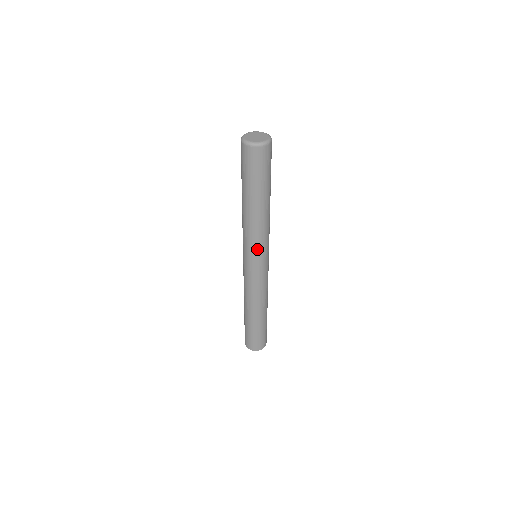
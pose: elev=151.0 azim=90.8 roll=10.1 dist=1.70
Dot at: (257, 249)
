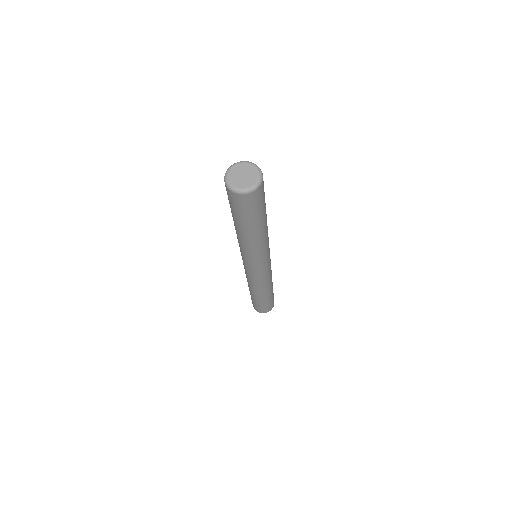
Dot at: (253, 260)
